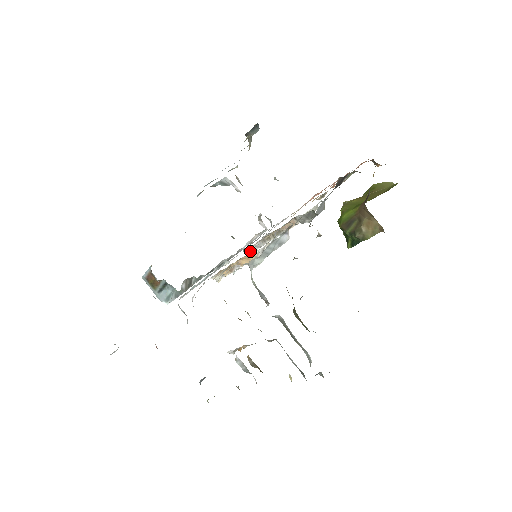
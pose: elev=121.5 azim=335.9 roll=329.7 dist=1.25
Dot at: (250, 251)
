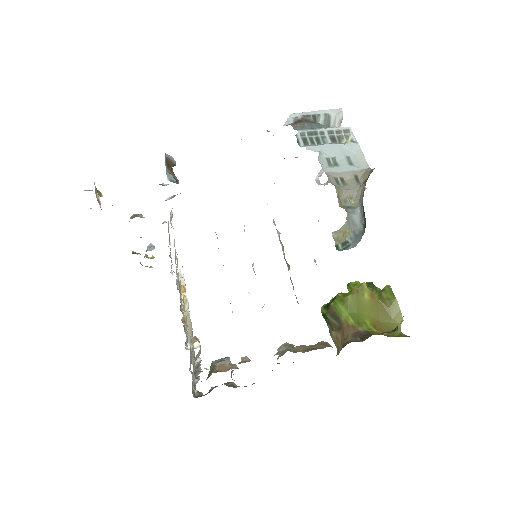
Dot at: occluded
